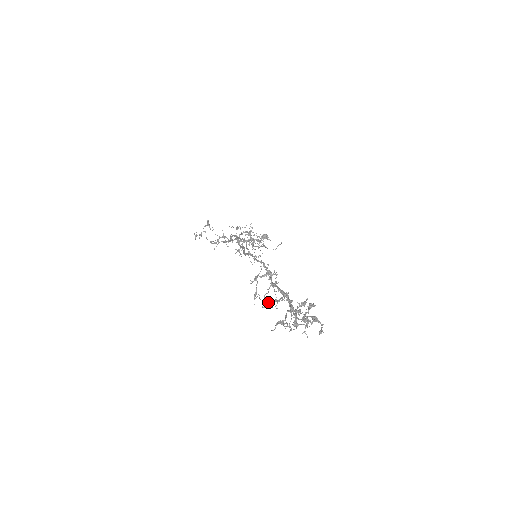
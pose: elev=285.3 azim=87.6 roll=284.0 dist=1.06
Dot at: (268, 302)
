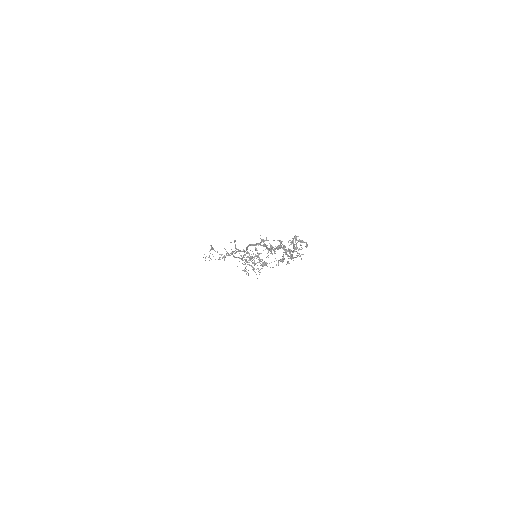
Dot at: occluded
